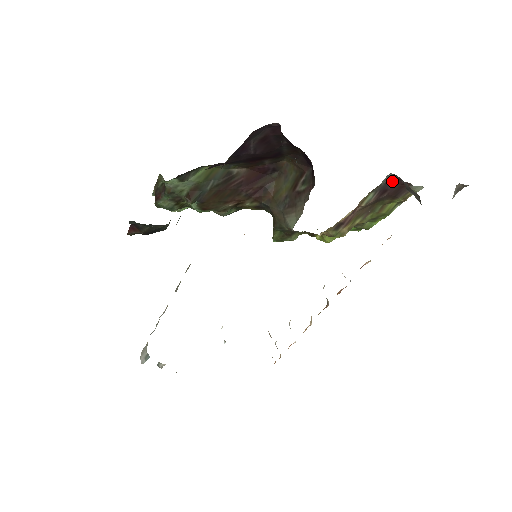
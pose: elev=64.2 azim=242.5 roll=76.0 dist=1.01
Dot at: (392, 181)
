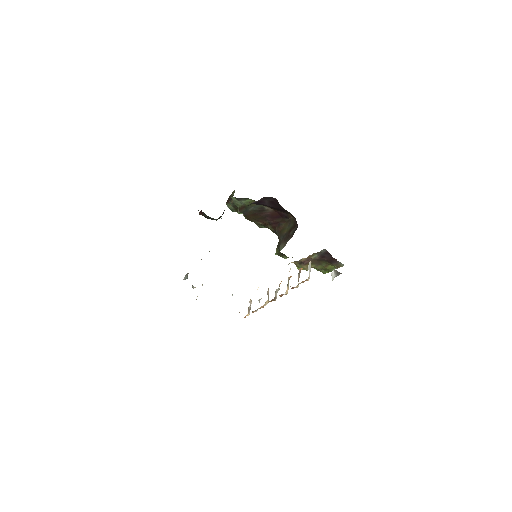
Dot at: (327, 253)
